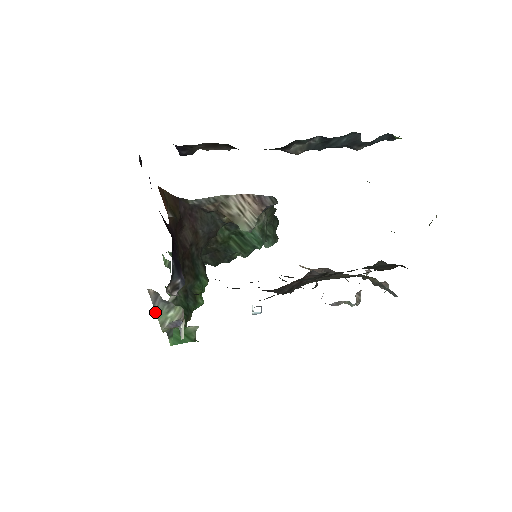
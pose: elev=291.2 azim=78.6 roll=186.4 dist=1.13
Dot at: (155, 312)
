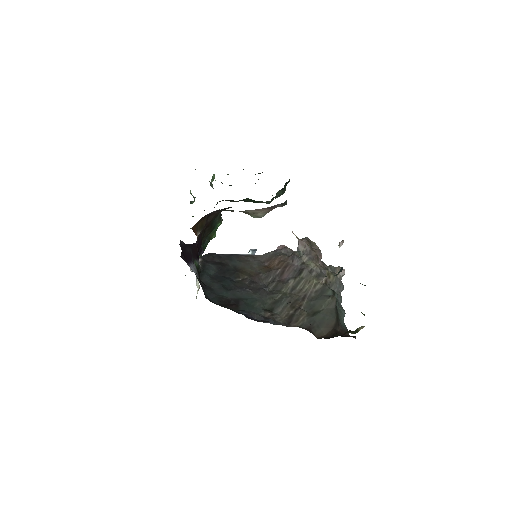
Dot at: occluded
